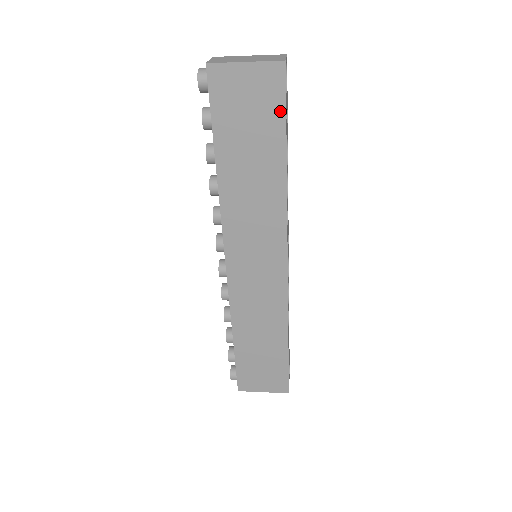
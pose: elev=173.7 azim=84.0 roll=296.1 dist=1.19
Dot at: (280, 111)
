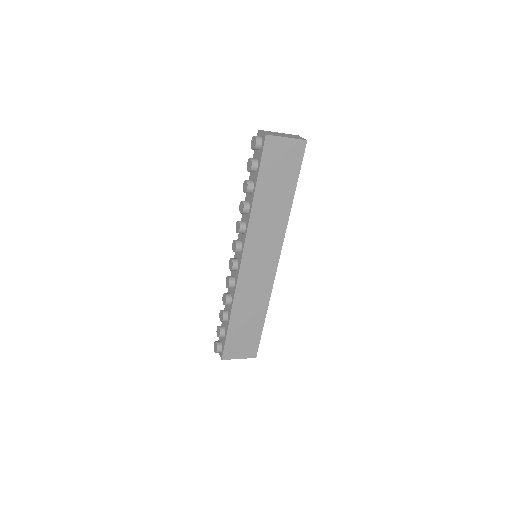
Dot at: (298, 167)
